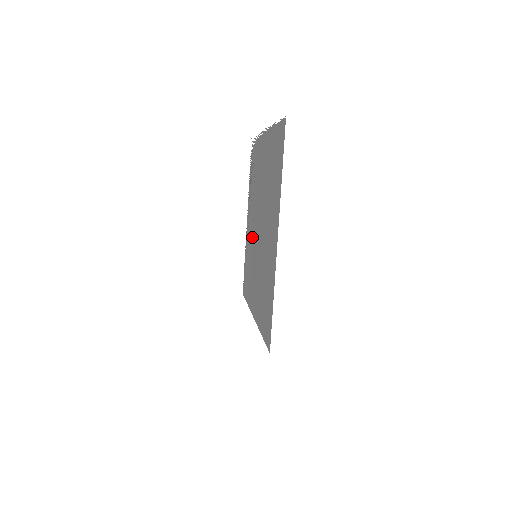
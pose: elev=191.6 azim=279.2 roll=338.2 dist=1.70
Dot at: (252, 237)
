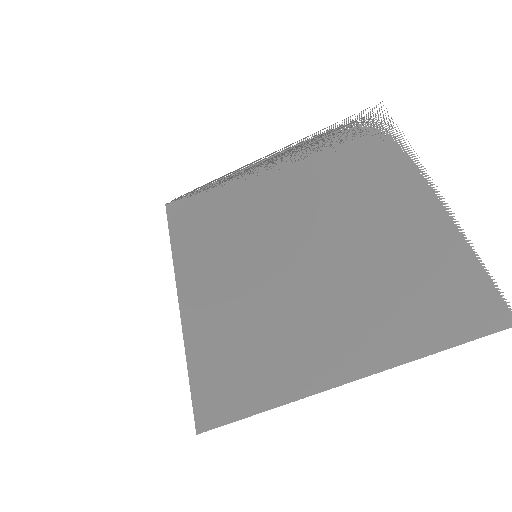
Dot at: (265, 213)
